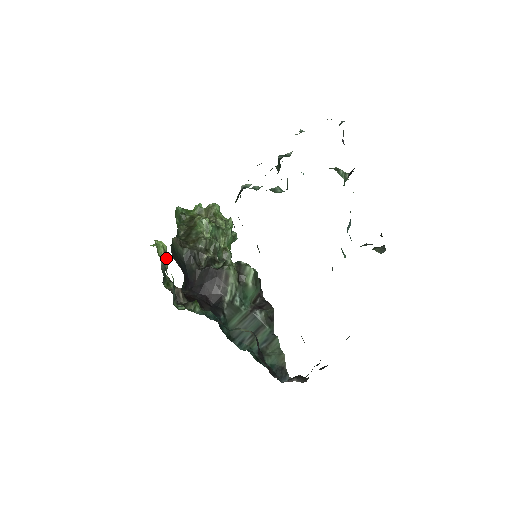
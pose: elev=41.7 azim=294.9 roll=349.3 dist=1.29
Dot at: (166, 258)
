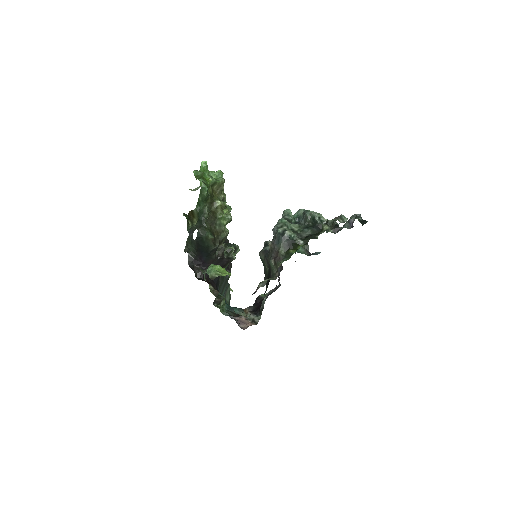
Dot at: occluded
